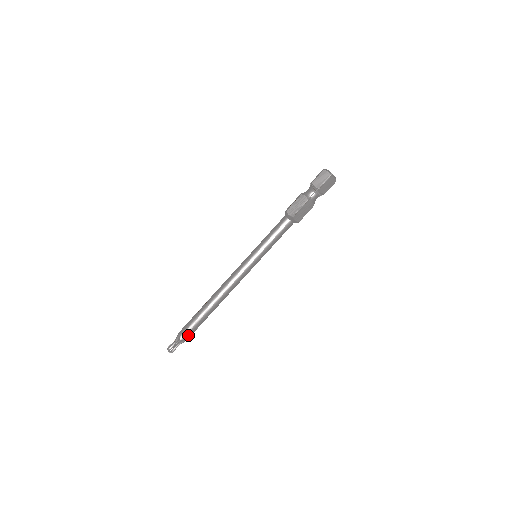
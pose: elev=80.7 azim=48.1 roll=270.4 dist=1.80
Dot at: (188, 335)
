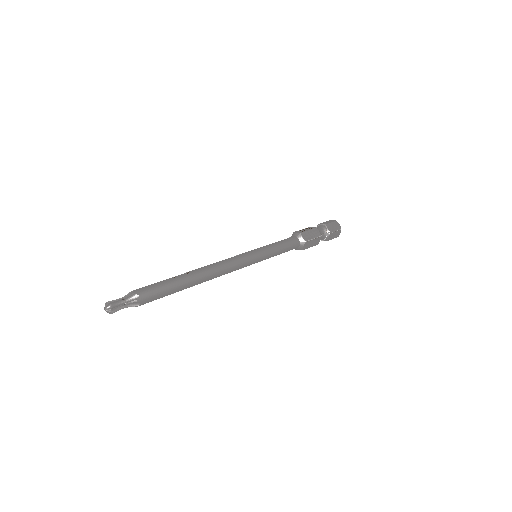
Dot at: (148, 300)
